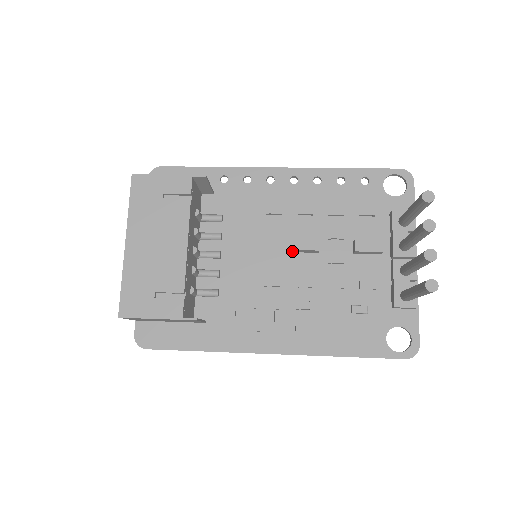
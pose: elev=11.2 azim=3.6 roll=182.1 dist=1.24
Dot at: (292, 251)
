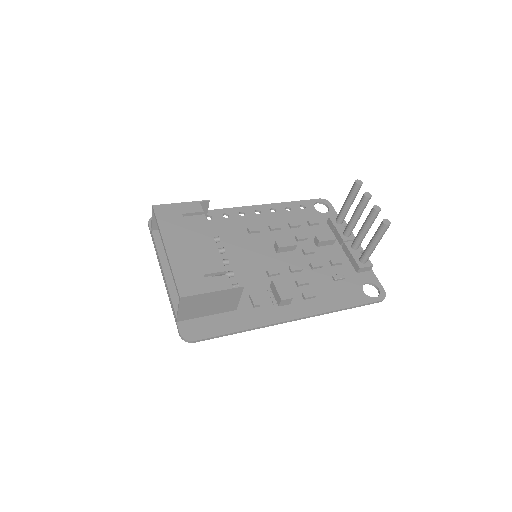
Dot at: (278, 251)
